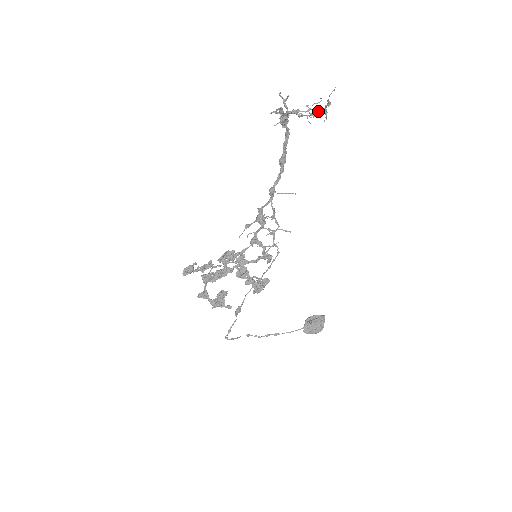
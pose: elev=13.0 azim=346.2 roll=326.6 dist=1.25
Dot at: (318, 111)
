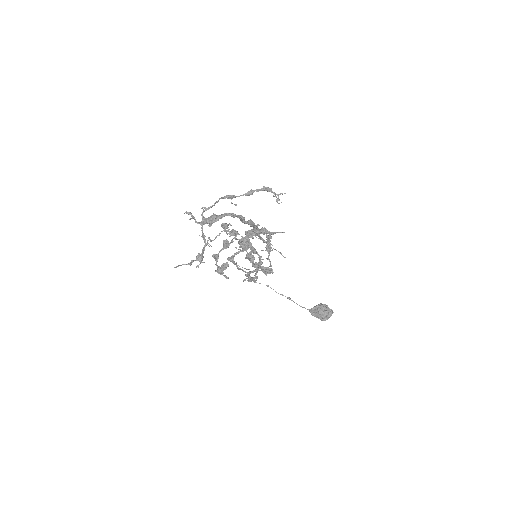
Dot at: (202, 251)
